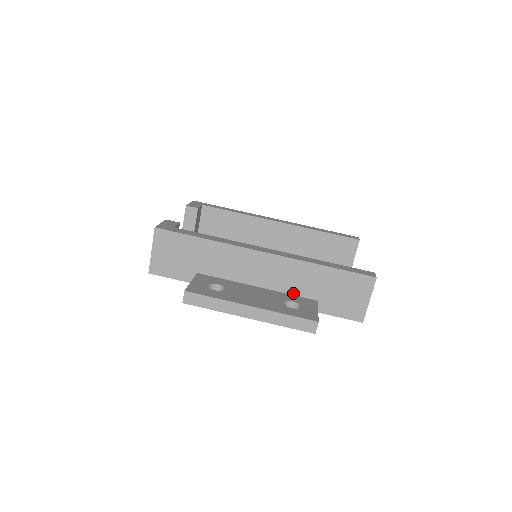
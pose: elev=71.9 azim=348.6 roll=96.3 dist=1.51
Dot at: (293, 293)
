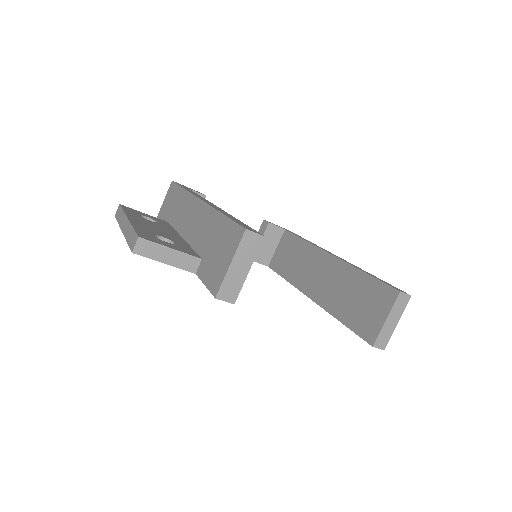
Dot at: (194, 247)
